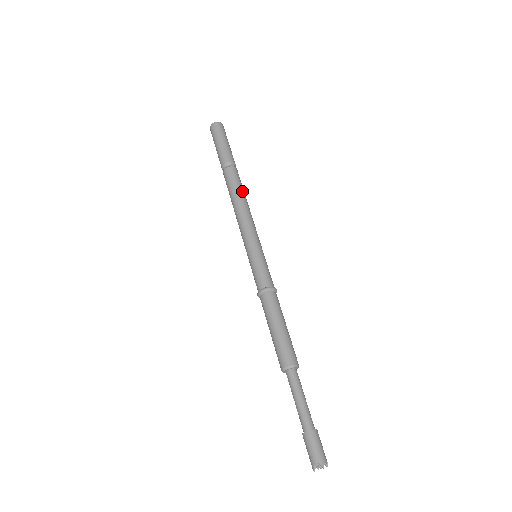
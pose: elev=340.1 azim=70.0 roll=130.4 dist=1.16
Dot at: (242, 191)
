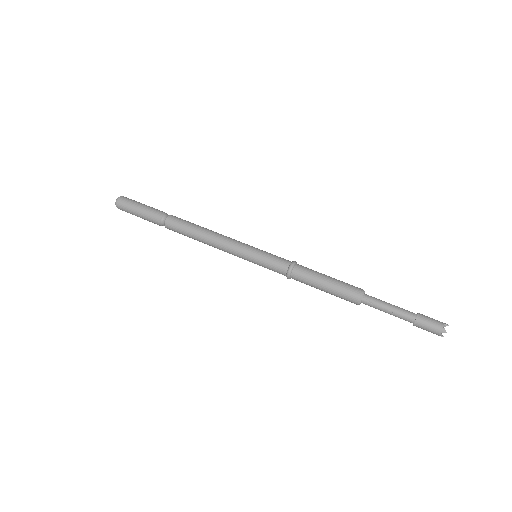
Dot at: occluded
